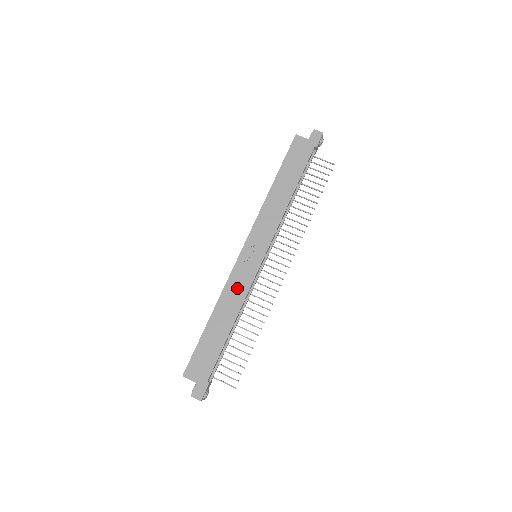
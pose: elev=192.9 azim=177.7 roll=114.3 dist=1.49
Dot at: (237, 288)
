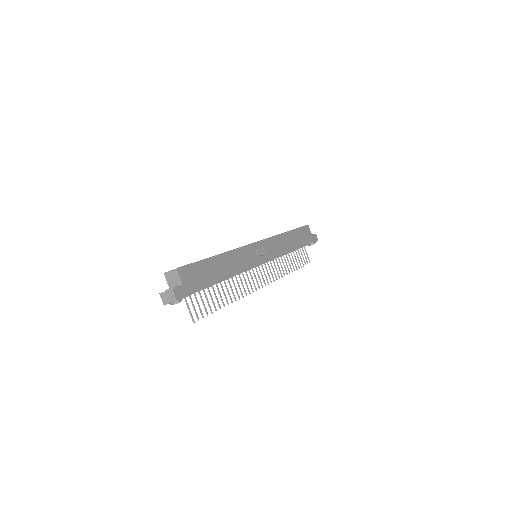
Dot at: (243, 258)
